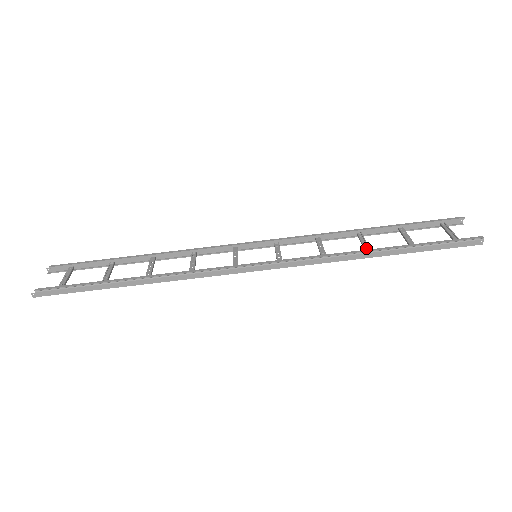
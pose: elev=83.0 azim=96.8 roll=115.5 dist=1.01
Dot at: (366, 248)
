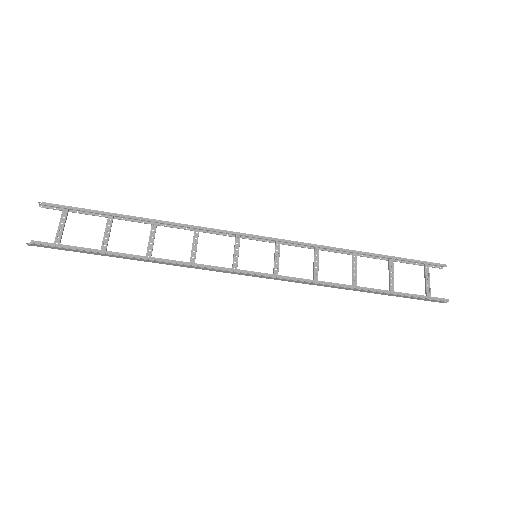
Dot at: (354, 276)
